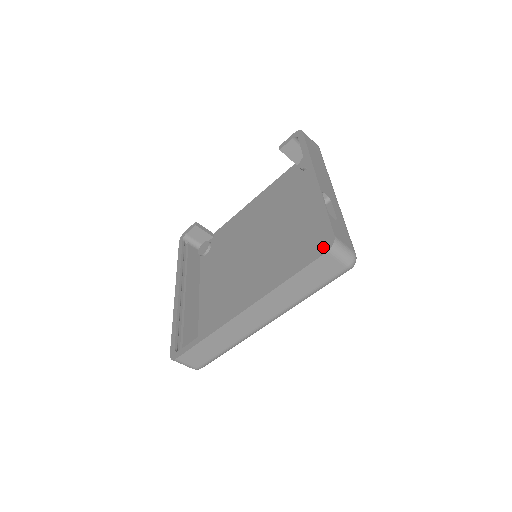
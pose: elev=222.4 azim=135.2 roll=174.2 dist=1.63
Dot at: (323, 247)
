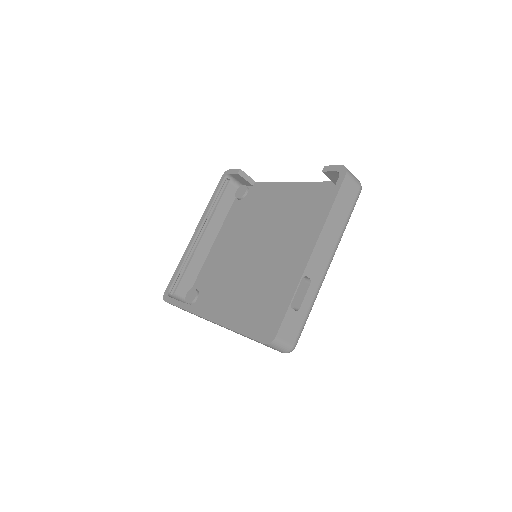
Dot at: (265, 336)
